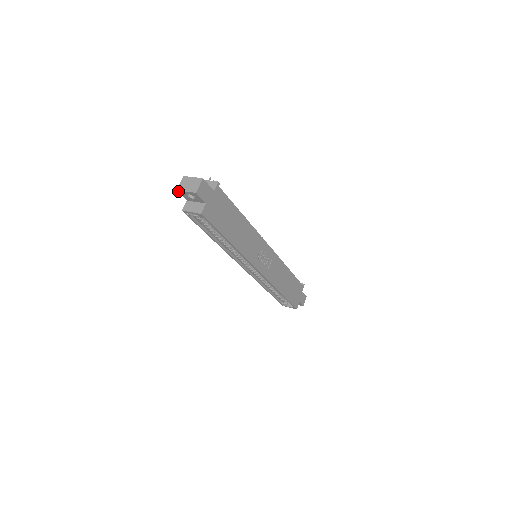
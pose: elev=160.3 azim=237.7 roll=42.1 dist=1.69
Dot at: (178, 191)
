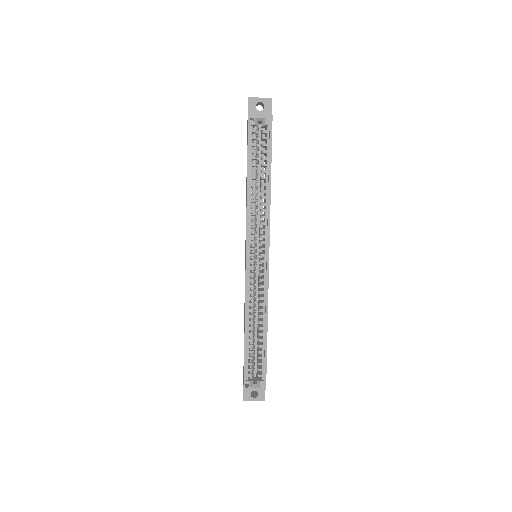
Dot at: (249, 99)
